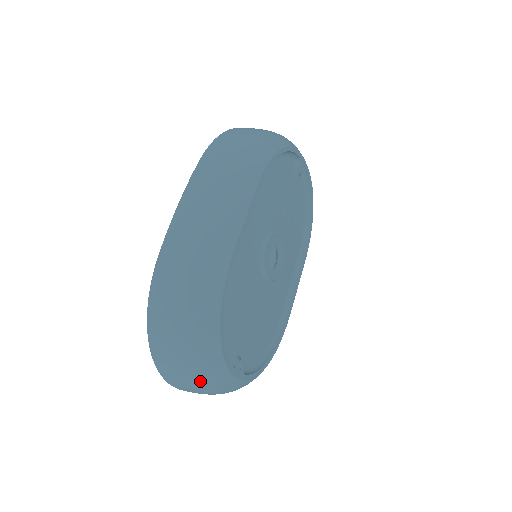
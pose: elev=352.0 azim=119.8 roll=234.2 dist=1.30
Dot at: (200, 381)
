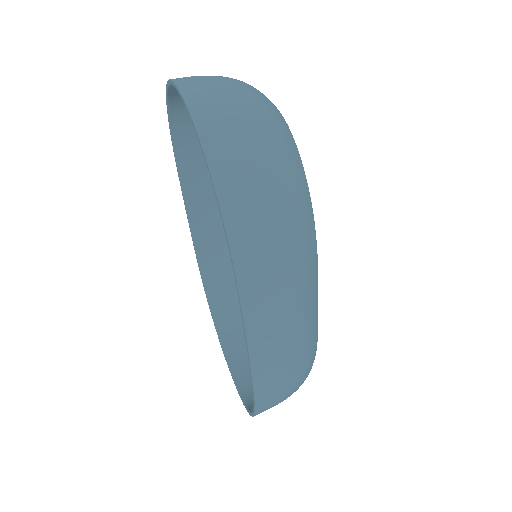
Dot at: occluded
